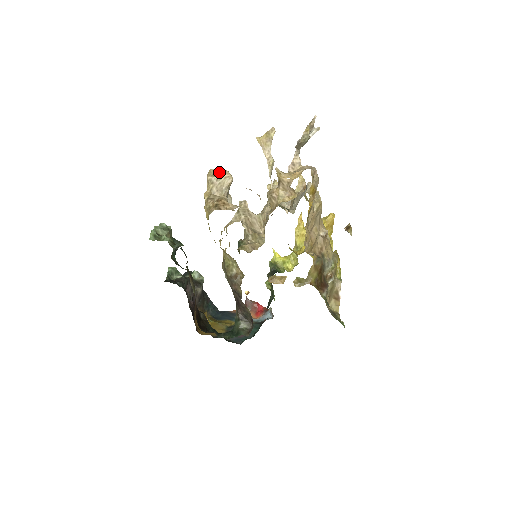
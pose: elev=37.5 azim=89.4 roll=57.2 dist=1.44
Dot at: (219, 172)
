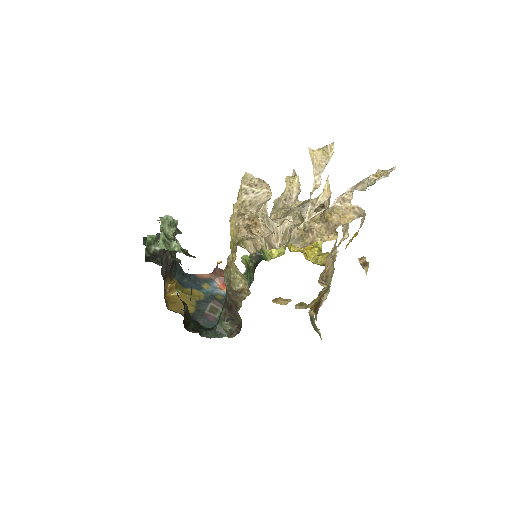
Dot at: (258, 183)
